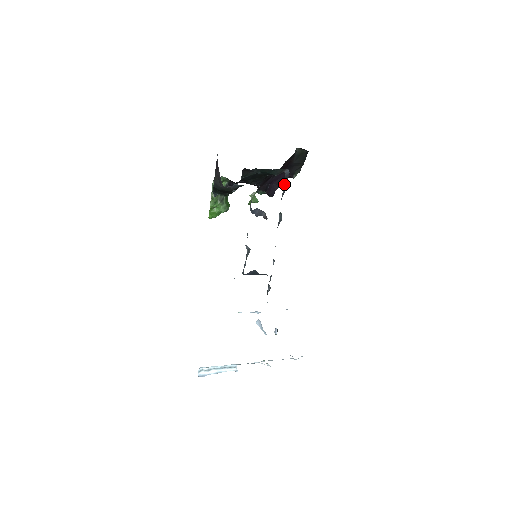
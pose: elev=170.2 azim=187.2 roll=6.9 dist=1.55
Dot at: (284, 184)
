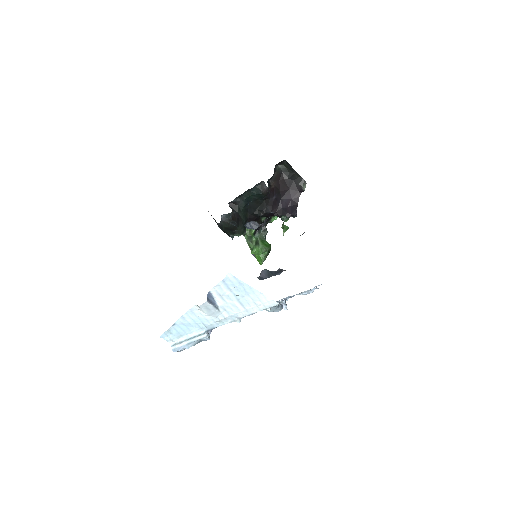
Dot at: occluded
